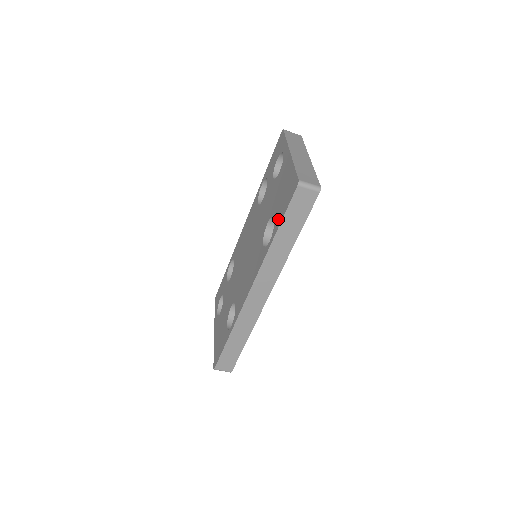
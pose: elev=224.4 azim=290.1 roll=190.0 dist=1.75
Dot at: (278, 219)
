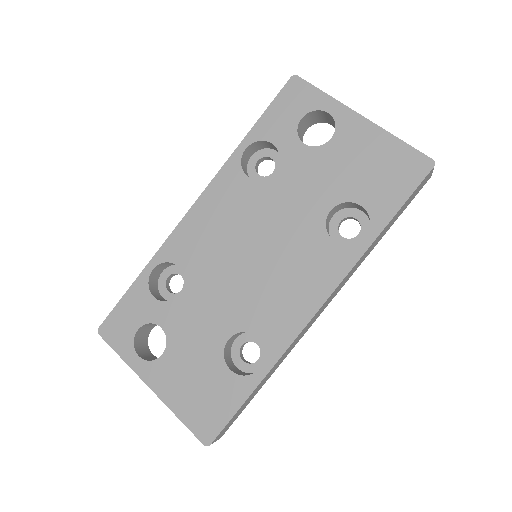
Dot at: (383, 207)
